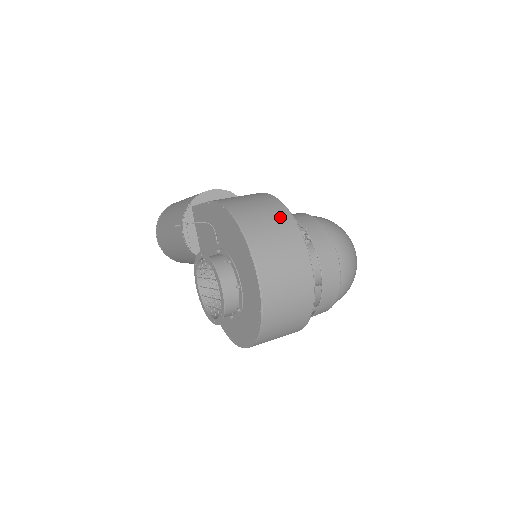
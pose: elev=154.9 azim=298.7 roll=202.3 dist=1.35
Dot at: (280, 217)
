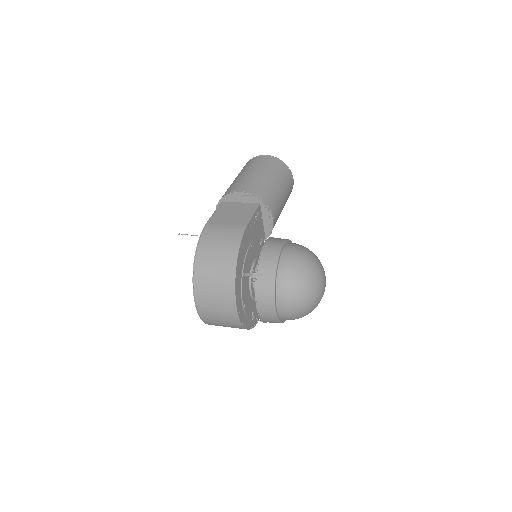
Dot at: (225, 269)
